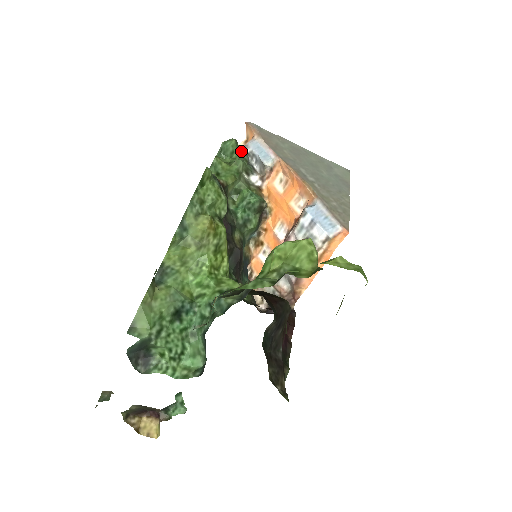
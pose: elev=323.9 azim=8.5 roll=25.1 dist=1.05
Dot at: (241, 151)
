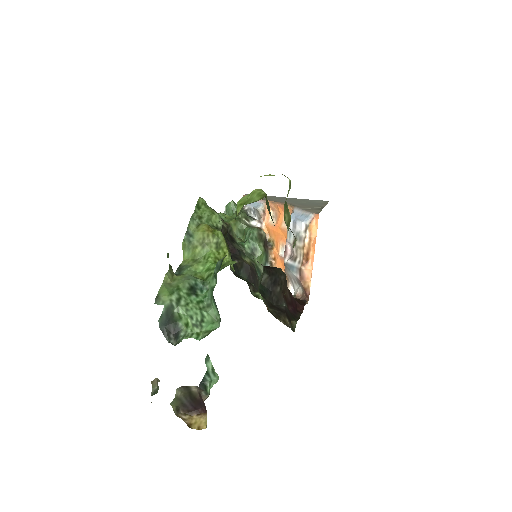
Dot at: occluded
